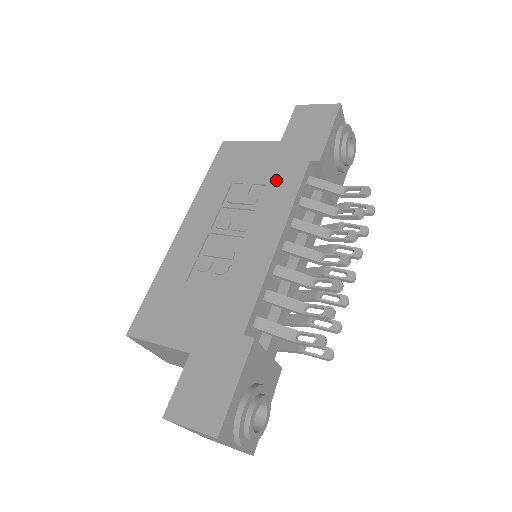
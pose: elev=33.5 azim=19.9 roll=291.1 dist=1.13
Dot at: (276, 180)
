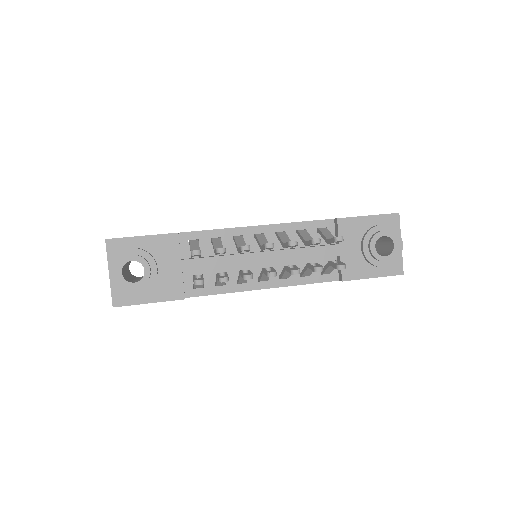
Dot at: occluded
